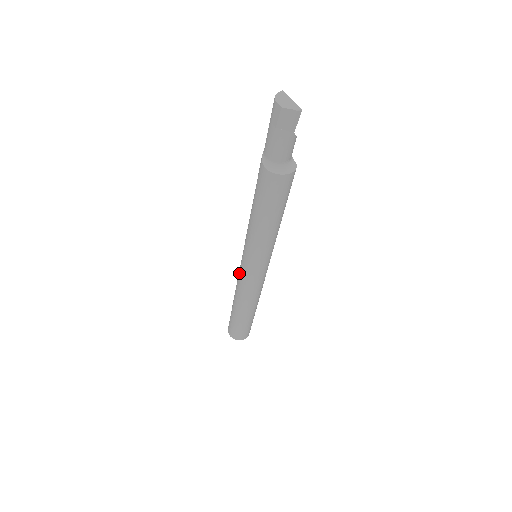
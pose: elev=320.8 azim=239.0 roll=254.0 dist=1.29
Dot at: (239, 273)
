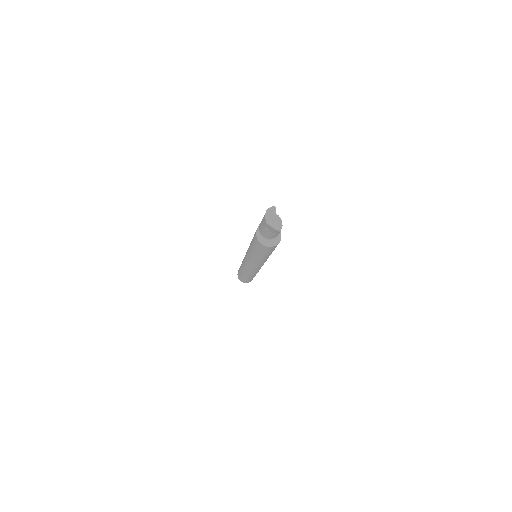
Dot at: occluded
